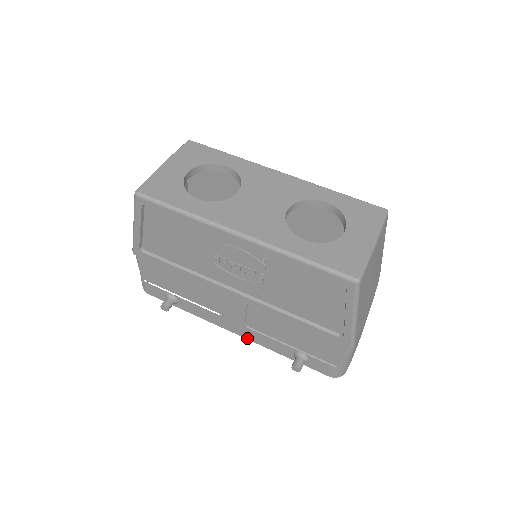
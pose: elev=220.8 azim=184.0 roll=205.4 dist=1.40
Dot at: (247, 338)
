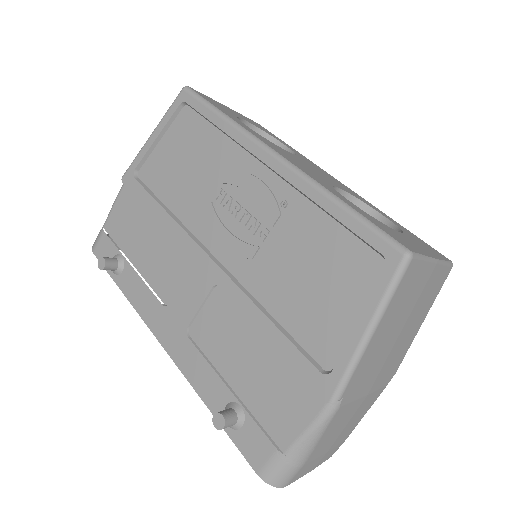
Dot at: (174, 358)
